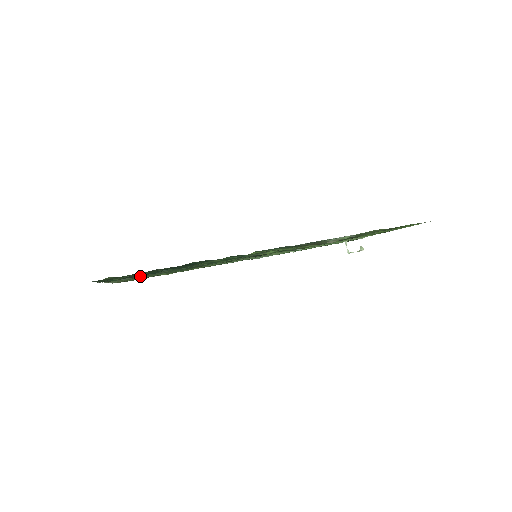
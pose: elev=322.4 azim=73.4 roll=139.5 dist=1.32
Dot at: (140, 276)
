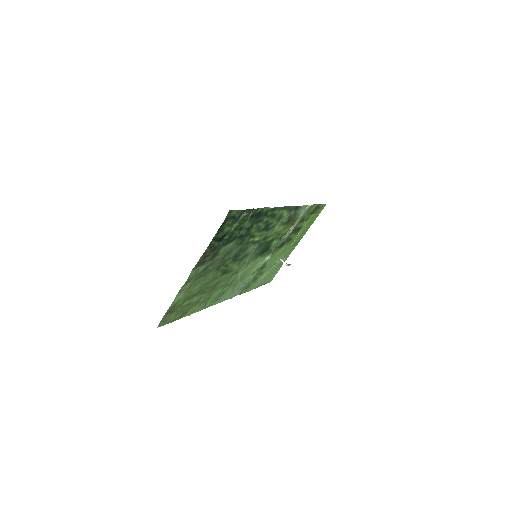
Dot at: (226, 242)
